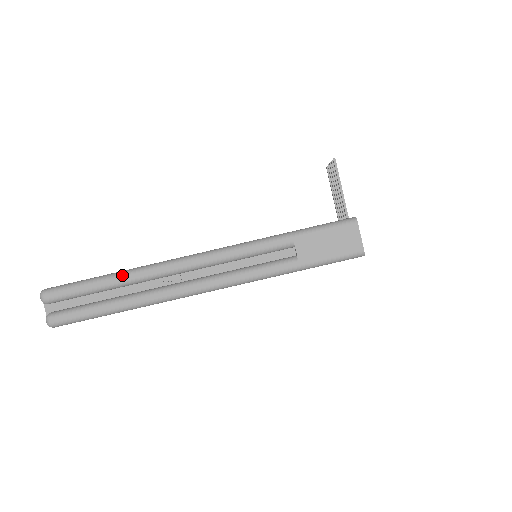
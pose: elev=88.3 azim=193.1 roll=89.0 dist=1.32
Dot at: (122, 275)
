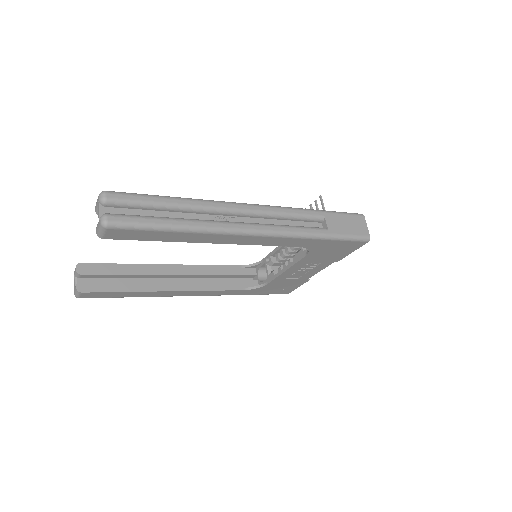
Dot at: (188, 199)
